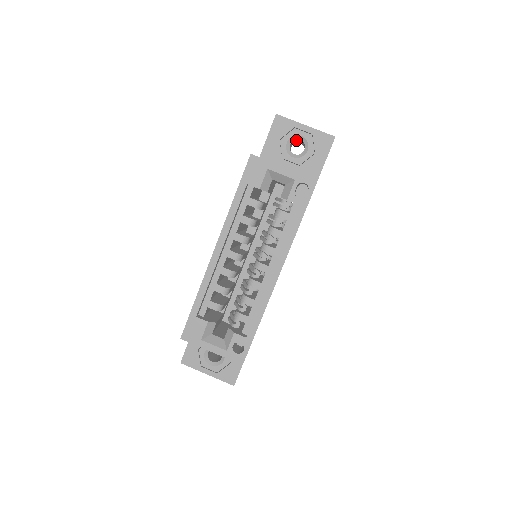
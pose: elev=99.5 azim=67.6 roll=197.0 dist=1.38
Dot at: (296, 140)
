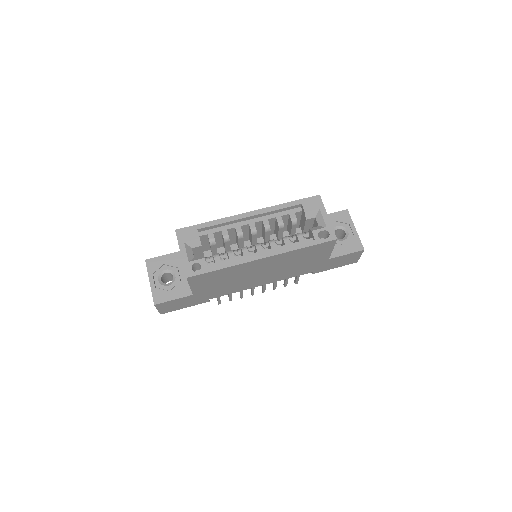
Dot at: (343, 233)
